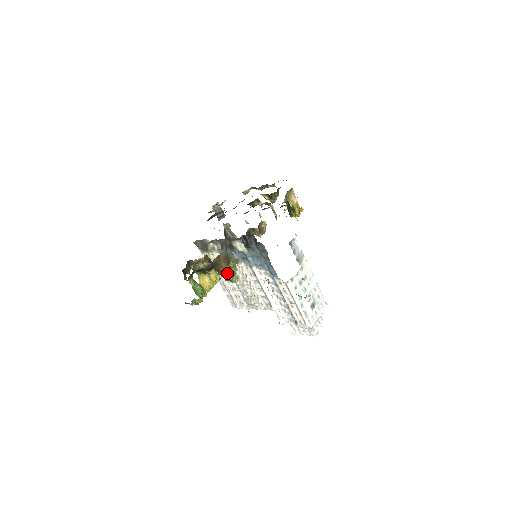
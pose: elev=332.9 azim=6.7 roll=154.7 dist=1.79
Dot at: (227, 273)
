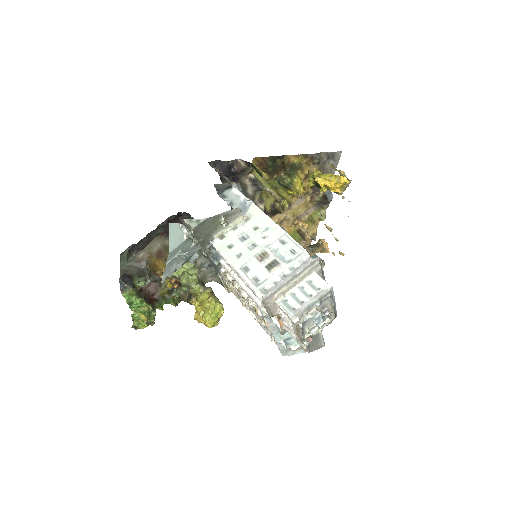
Dot at: (162, 270)
